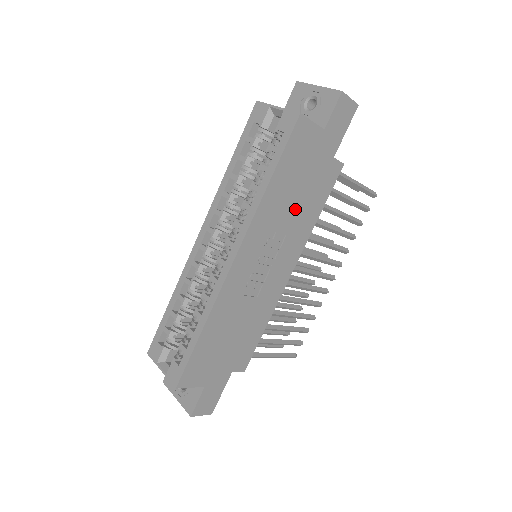
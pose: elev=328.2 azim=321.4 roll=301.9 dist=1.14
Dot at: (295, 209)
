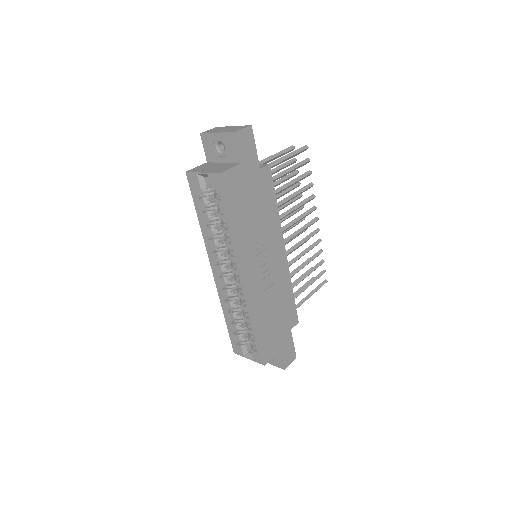
Dot at: (259, 220)
